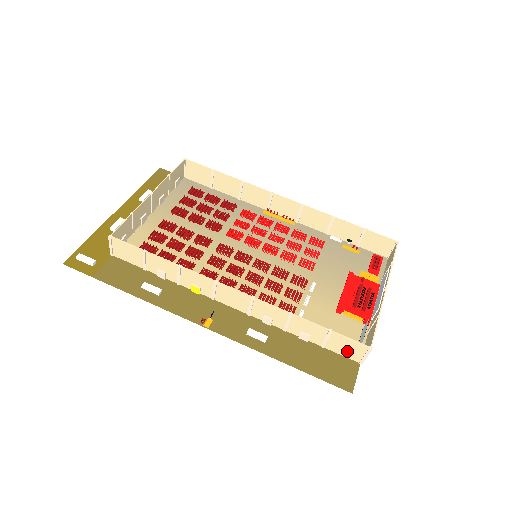
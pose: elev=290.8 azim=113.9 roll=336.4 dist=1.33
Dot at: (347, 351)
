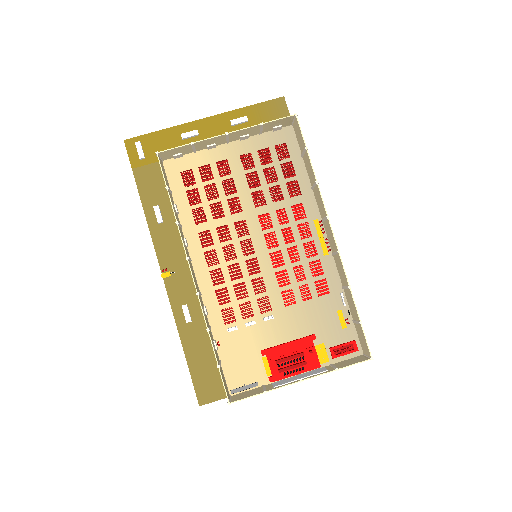
Dot at: (225, 384)
